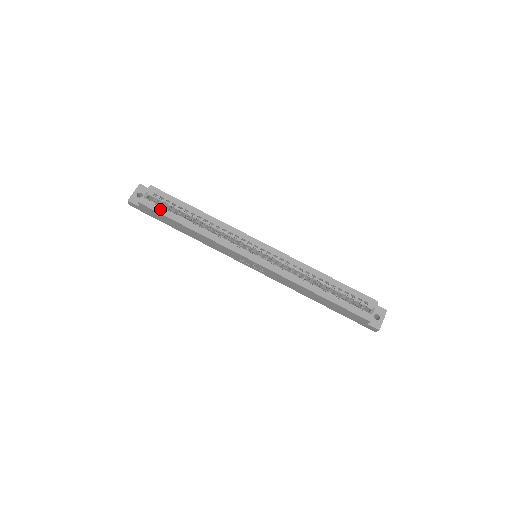
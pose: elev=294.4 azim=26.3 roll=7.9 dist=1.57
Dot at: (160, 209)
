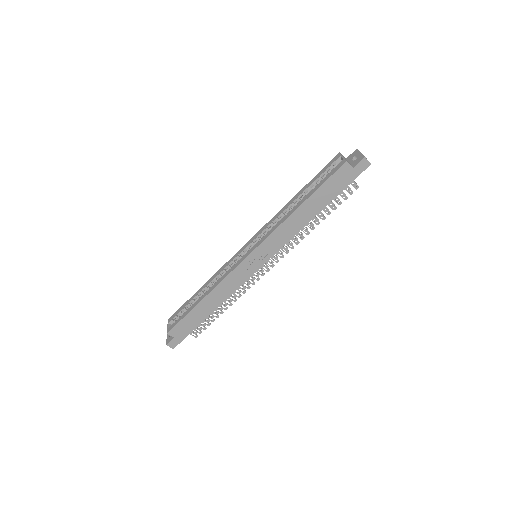
Dot at: (180, 318)
